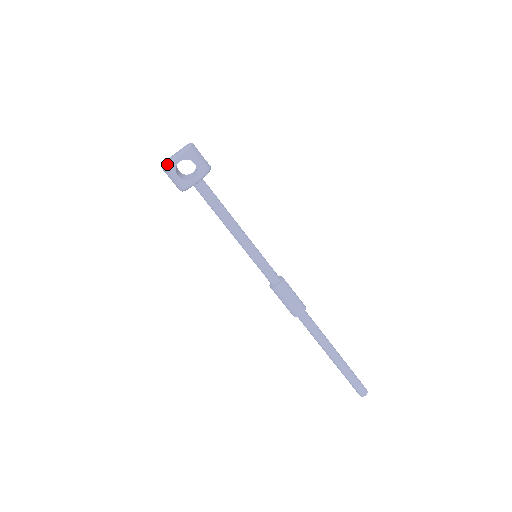
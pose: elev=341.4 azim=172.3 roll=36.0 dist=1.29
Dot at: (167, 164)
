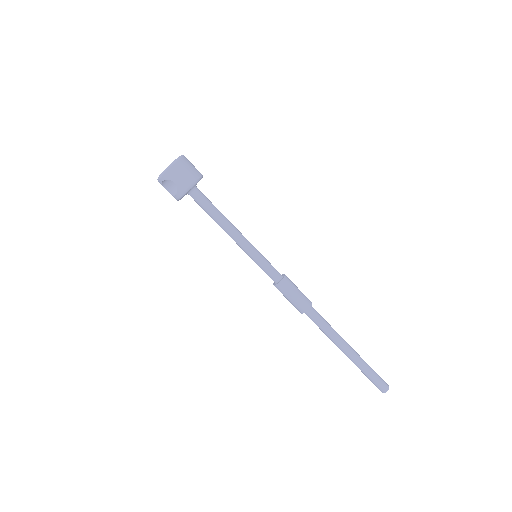
Dot at: occluded
